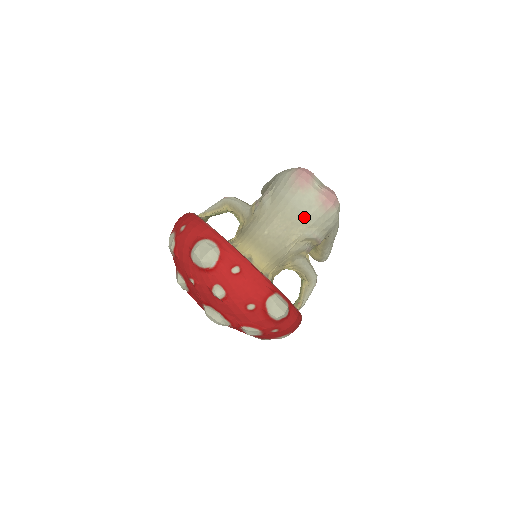
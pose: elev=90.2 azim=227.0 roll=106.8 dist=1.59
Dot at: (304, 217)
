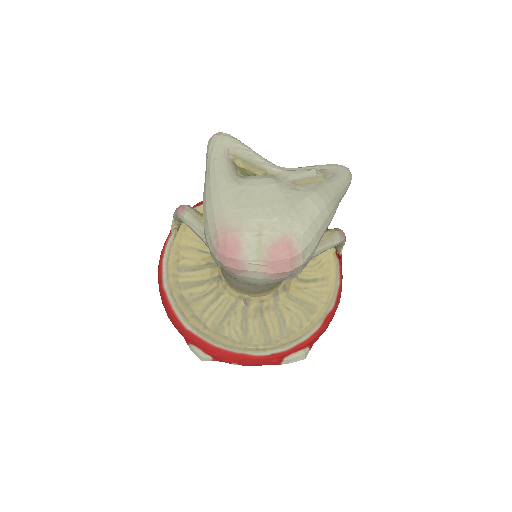
Dot at: (267, 284)
